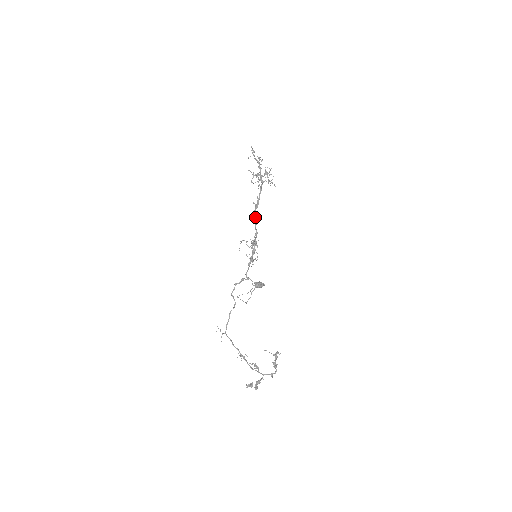
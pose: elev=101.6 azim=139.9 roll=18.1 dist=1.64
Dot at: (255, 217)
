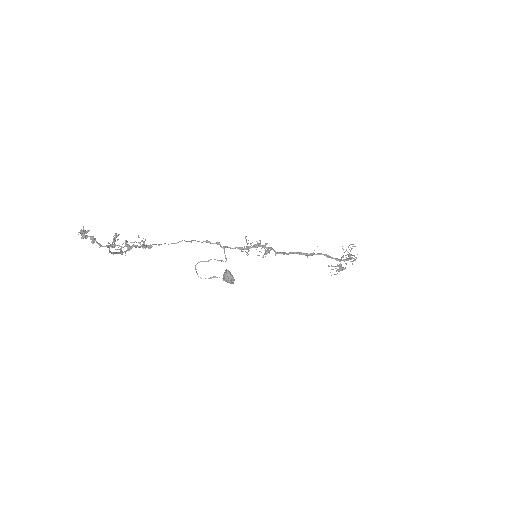
Dot at: (295, 252)
